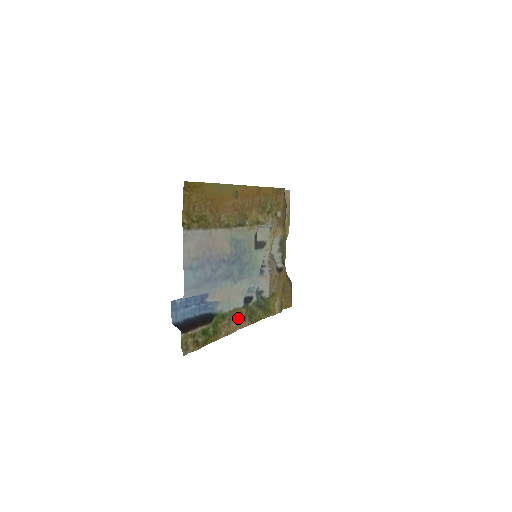
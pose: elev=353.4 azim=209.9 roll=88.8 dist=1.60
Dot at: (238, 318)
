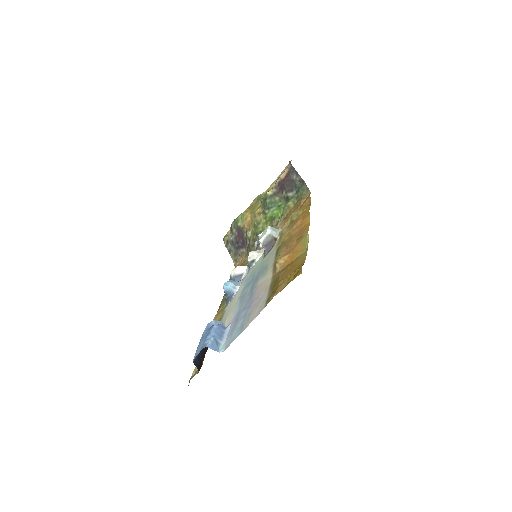
Dot at: (218, 317)
